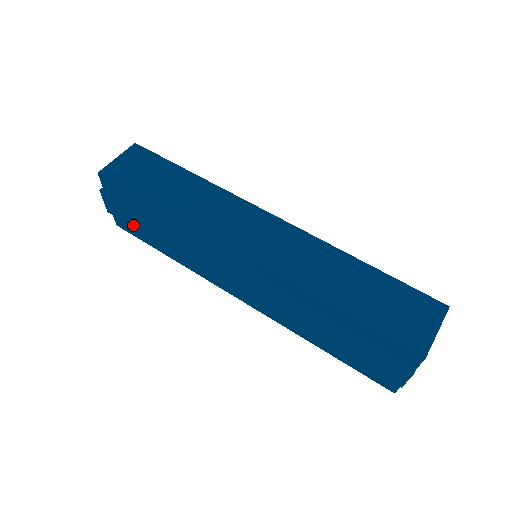
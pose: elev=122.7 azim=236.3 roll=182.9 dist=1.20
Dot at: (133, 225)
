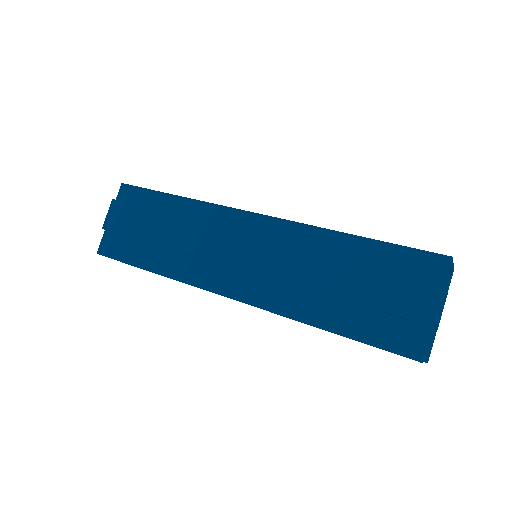
Dot at: (129, 232)
